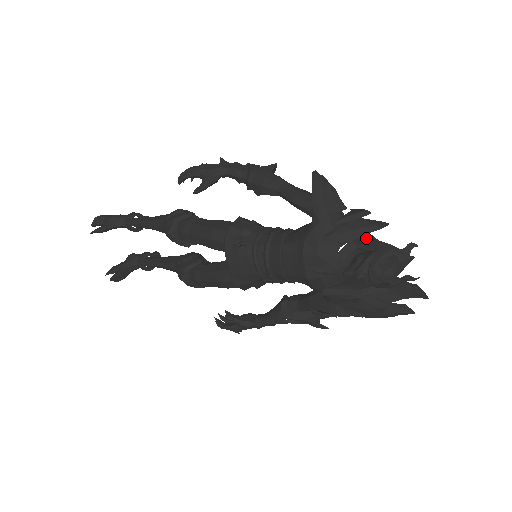
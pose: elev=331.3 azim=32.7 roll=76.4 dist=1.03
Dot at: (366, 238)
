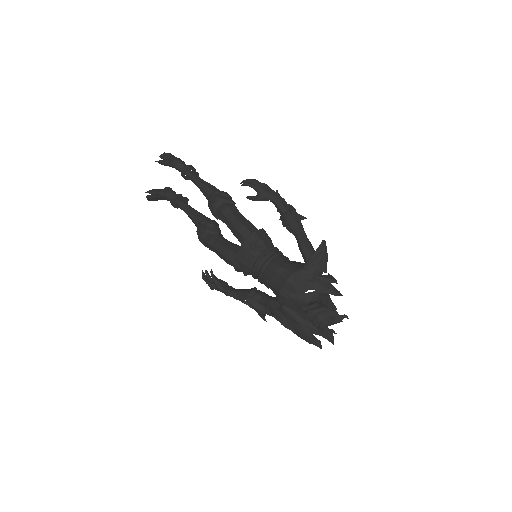
Dot at: (325, 294)
